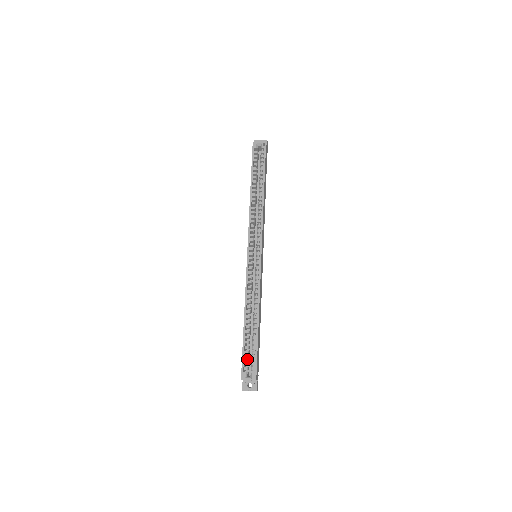
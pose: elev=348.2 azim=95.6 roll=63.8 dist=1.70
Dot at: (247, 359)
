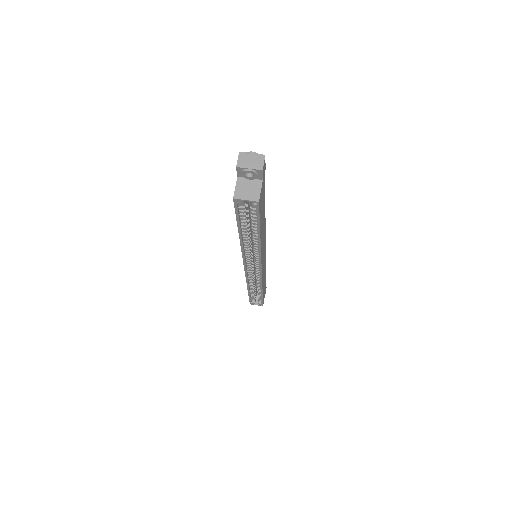
Dot at: occluded
